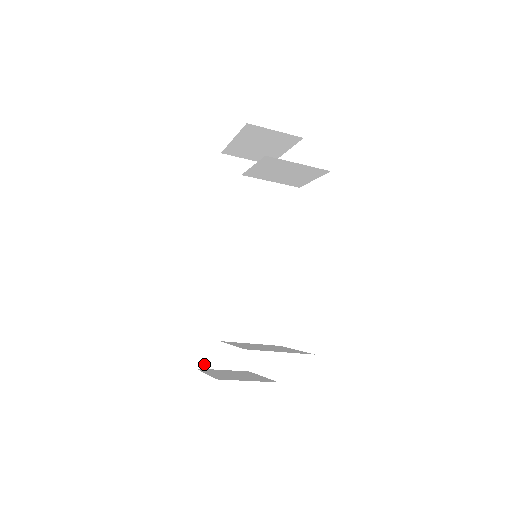
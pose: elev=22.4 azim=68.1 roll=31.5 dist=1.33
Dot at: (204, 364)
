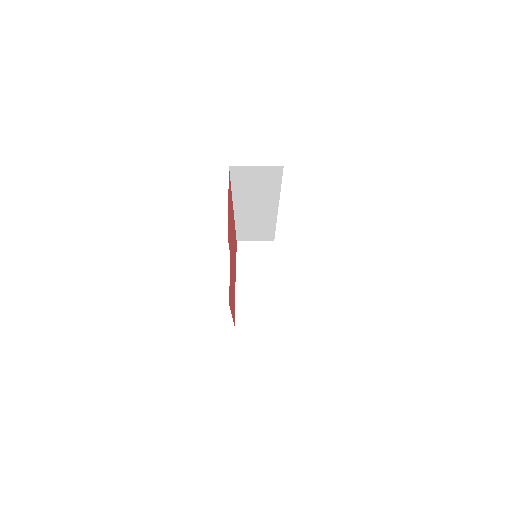
Dot at: (242, 240)
